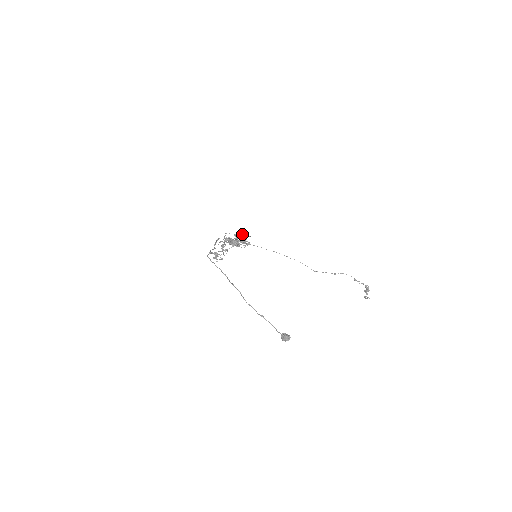
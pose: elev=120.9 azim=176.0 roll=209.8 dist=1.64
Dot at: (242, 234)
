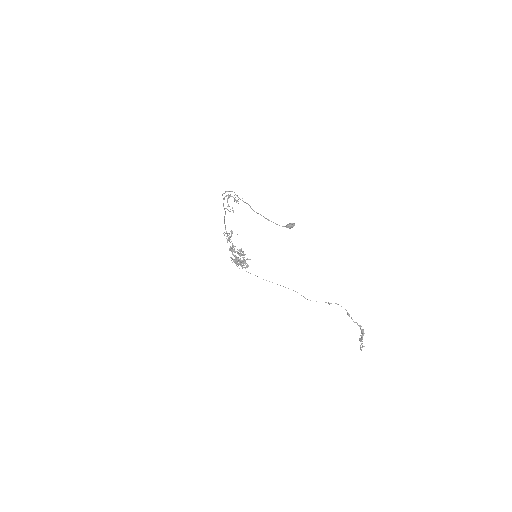
Dot at: (242, 257)
